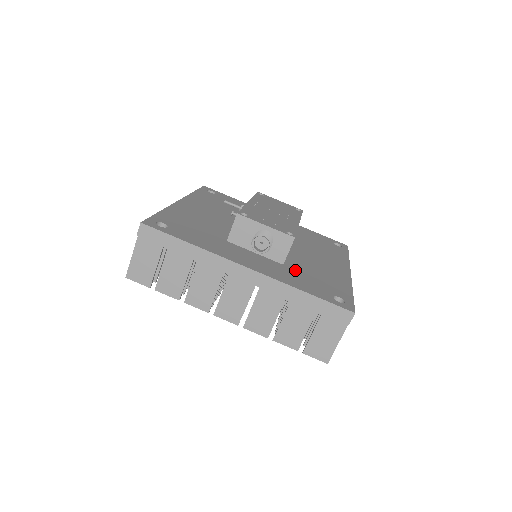
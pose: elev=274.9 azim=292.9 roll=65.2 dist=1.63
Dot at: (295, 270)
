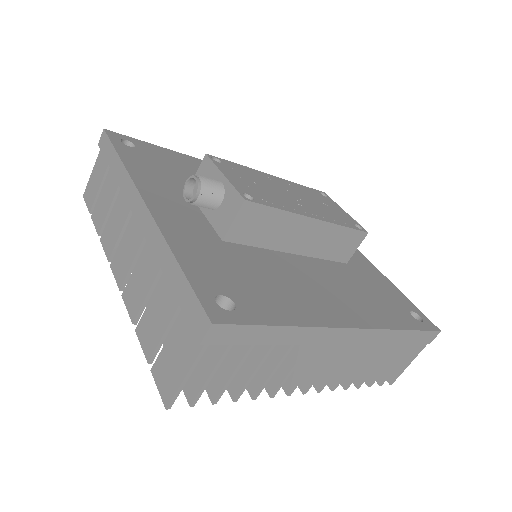
Dot at: (229, 252)
